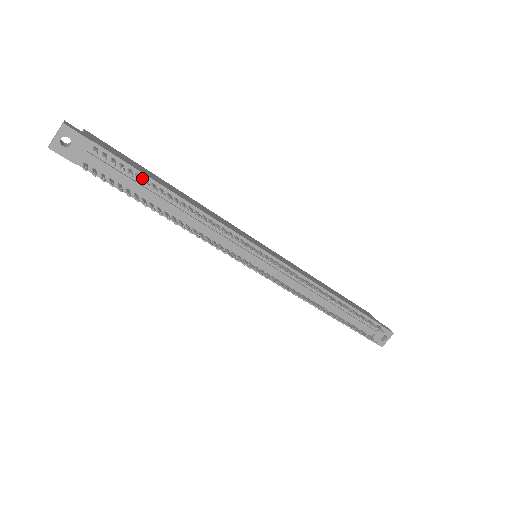
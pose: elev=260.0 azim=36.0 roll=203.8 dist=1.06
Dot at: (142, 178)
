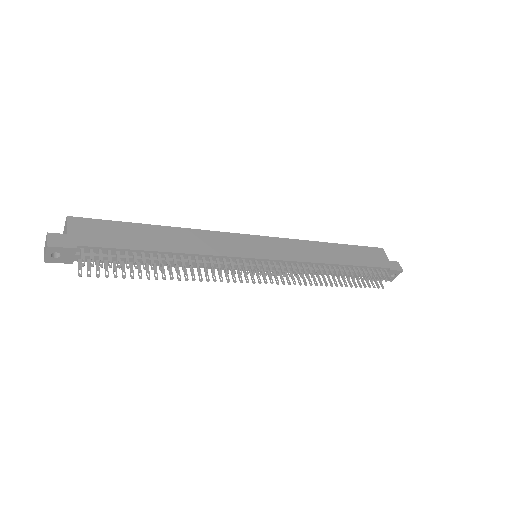
Dot at: (131, 252)
